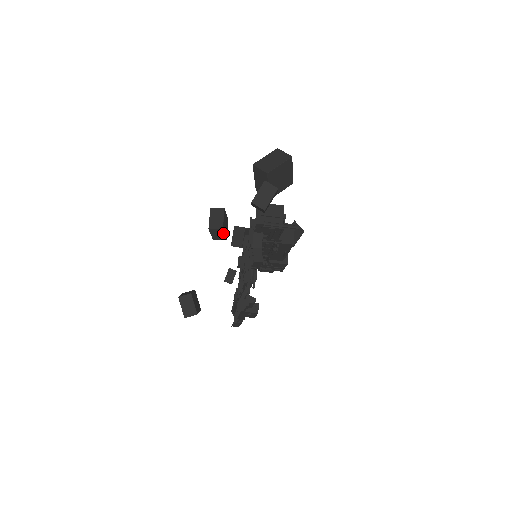
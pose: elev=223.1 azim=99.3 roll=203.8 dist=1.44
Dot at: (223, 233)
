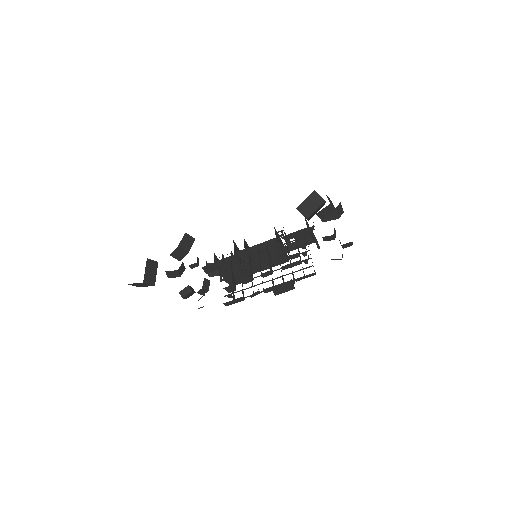
Dot at: (329, 213)
